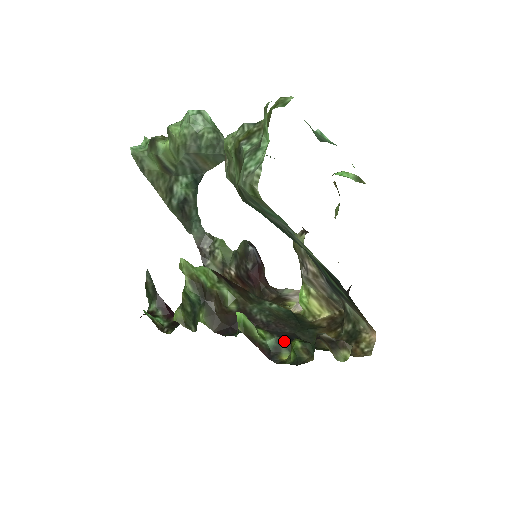
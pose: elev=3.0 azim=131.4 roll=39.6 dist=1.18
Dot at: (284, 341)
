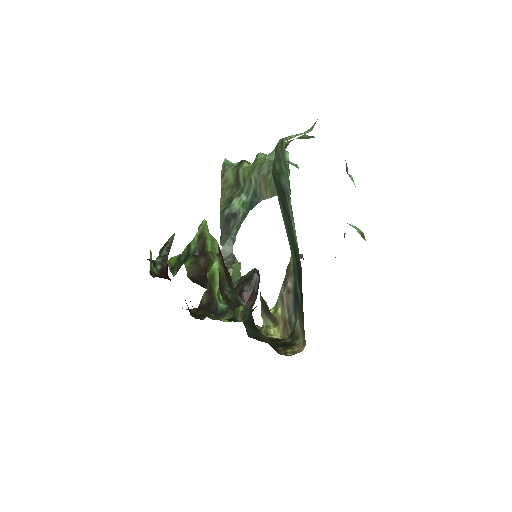
Dot at: (232, 312)
